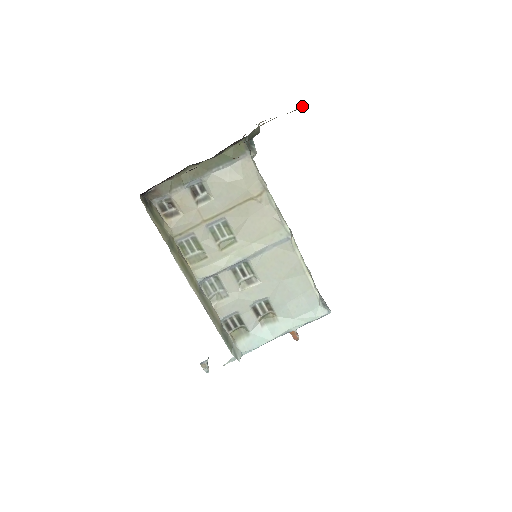
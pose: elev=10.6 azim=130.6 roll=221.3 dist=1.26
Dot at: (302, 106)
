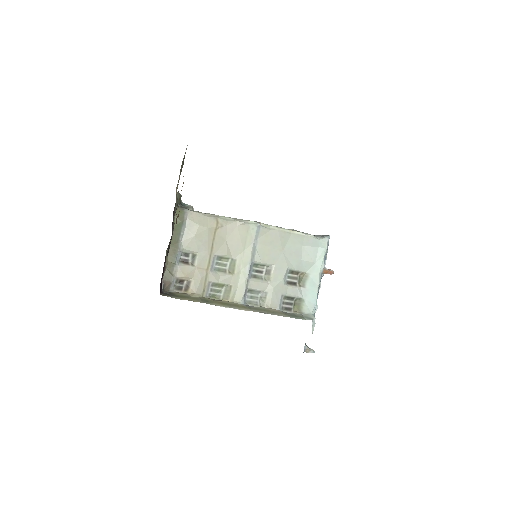
Dot at: (184, 157)
